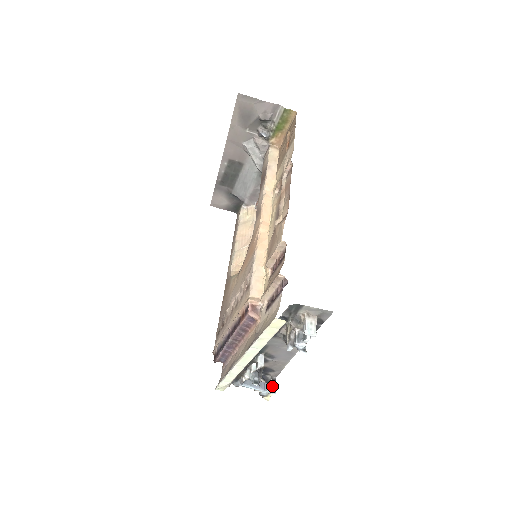
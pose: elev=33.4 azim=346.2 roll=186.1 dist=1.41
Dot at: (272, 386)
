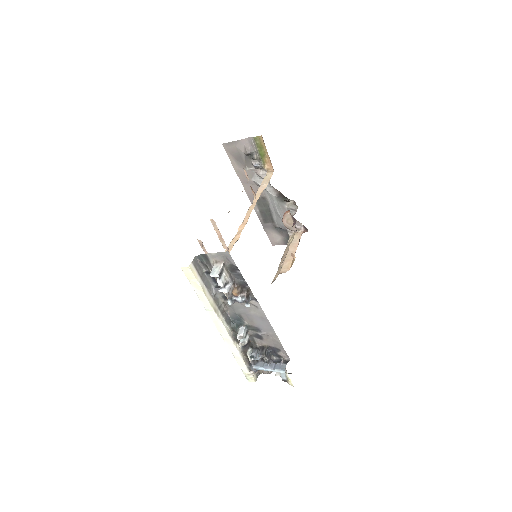
Dot at: (282, 365)
